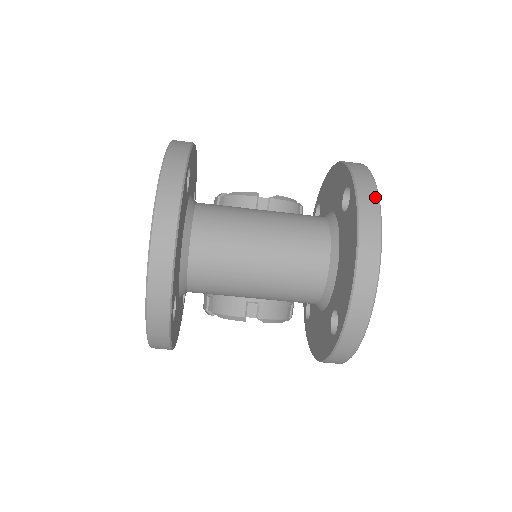
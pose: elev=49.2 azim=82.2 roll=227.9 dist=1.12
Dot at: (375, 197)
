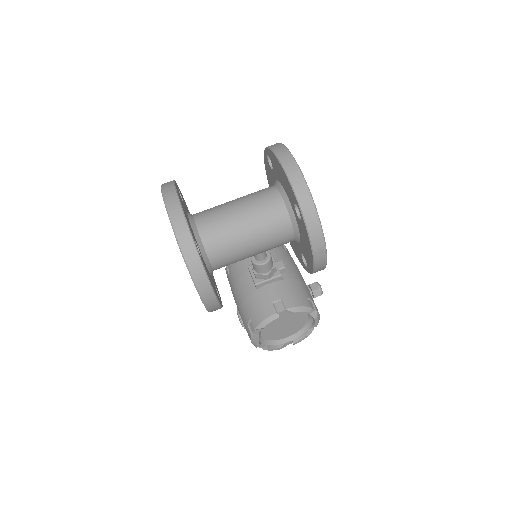
Dot at: (278, 143)
